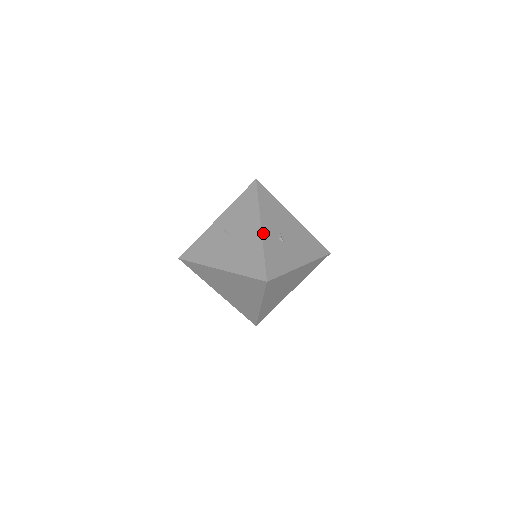
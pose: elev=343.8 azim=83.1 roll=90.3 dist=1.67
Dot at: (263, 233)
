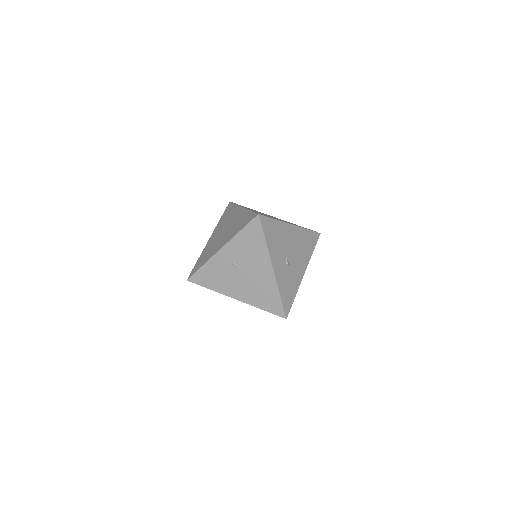
Dot at: (275, 273)
